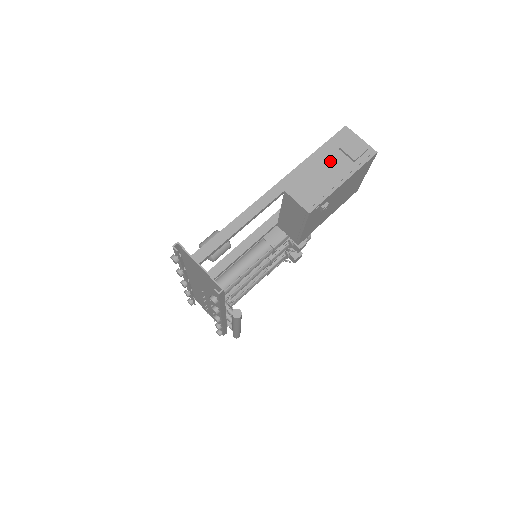
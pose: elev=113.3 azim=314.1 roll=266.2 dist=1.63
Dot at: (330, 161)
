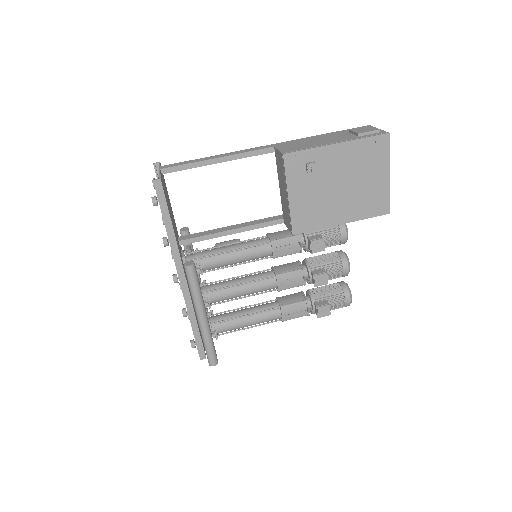
Dot at: (334, 136)
